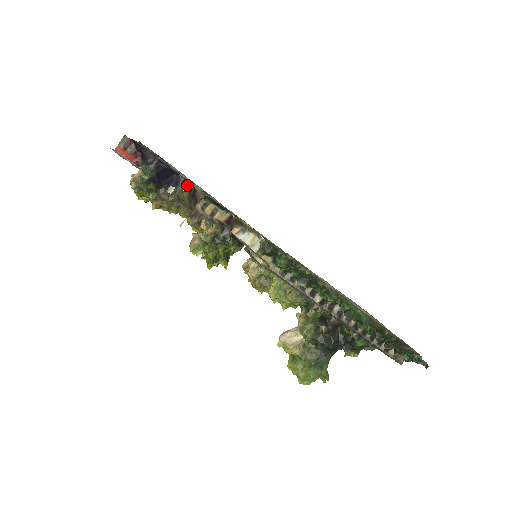
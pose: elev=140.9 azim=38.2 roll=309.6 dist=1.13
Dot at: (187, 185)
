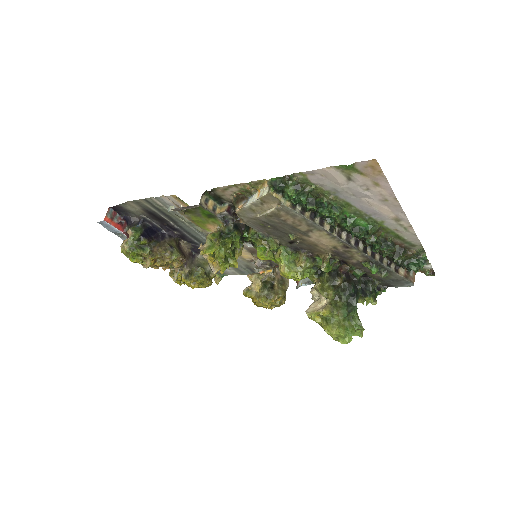
Dot at: (172, 237)
